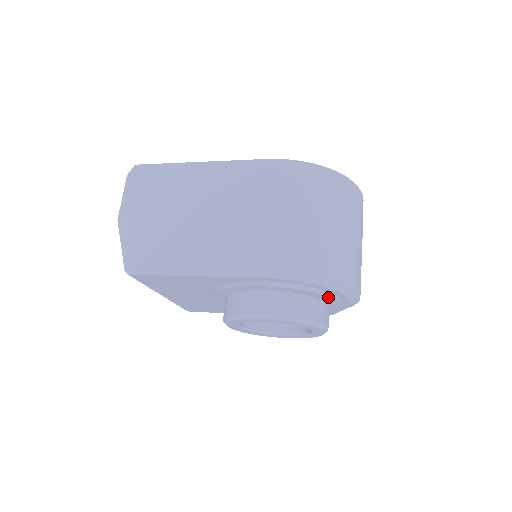
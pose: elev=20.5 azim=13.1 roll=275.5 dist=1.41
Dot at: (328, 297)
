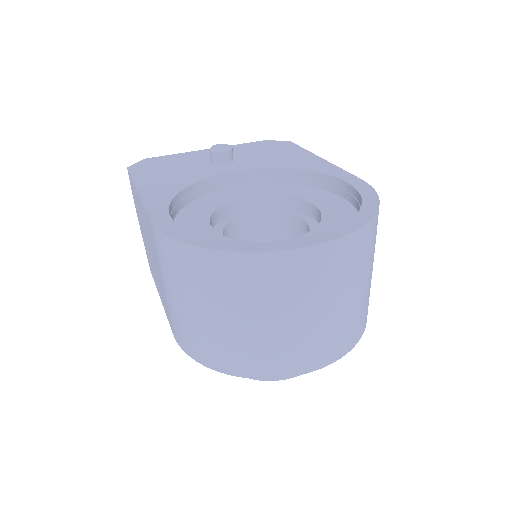
Dot at: occluded
